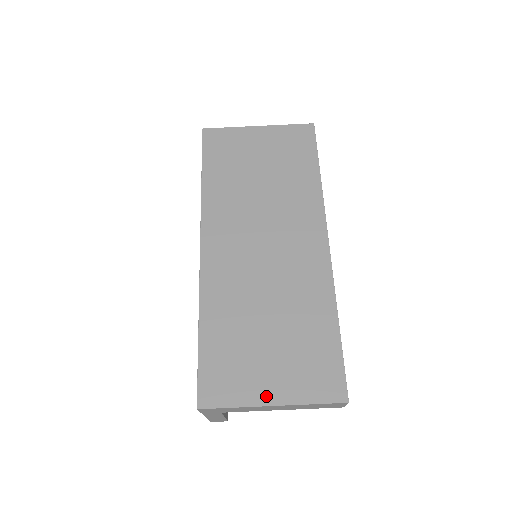
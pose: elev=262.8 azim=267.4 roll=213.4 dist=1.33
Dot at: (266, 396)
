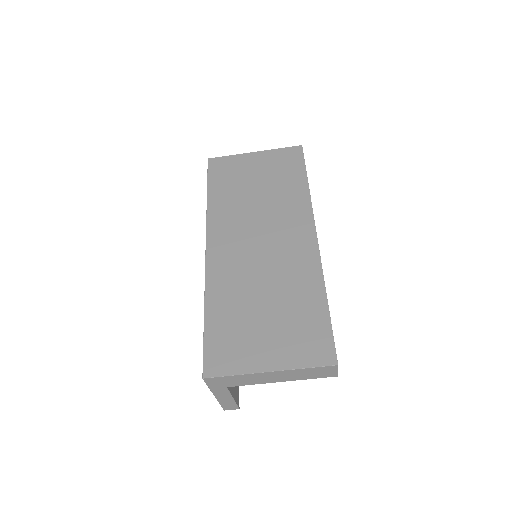
Dot at: (263, 364)
